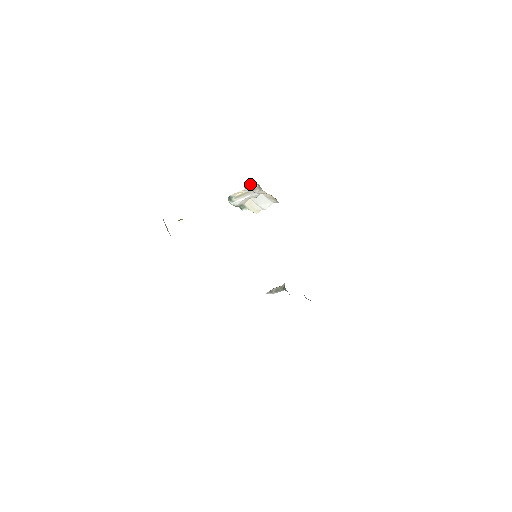
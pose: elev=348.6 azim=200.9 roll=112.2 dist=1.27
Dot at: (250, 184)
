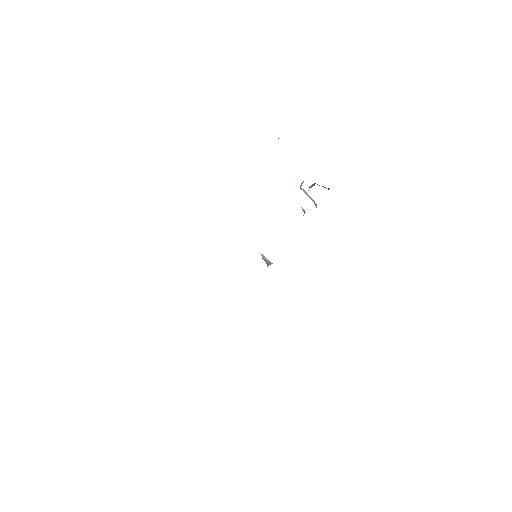
Dot at: occluded
